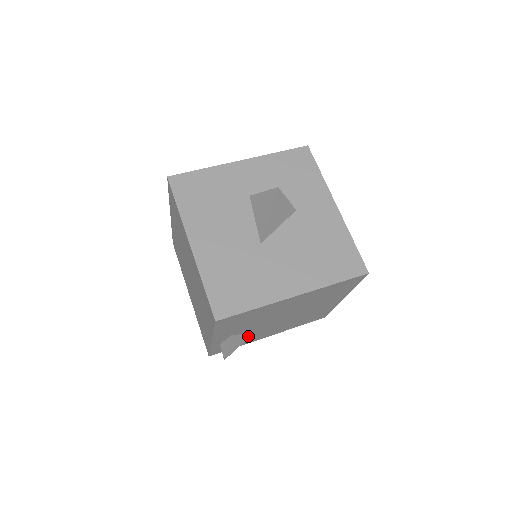
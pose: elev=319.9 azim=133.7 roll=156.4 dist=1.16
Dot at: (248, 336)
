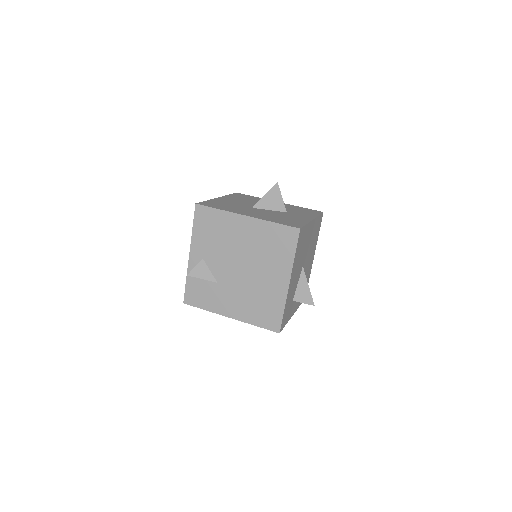
Dot at: (213, 279)
